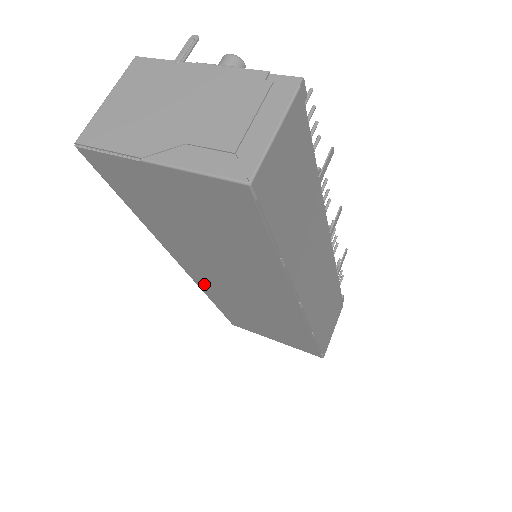
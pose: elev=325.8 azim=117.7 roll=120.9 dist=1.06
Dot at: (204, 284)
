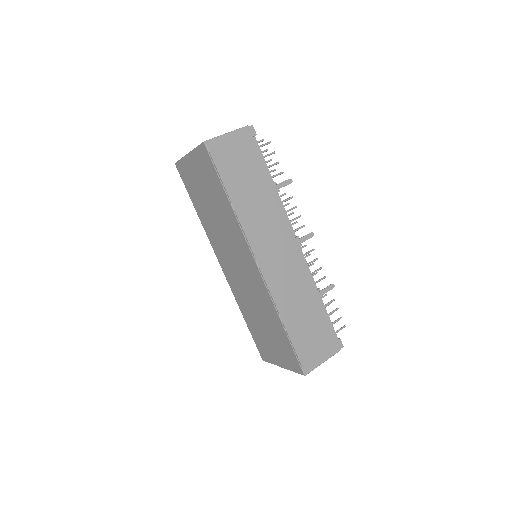
Dot at: (232, 285)
